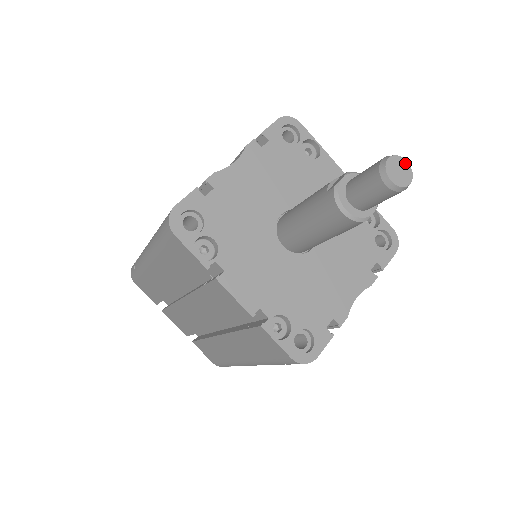
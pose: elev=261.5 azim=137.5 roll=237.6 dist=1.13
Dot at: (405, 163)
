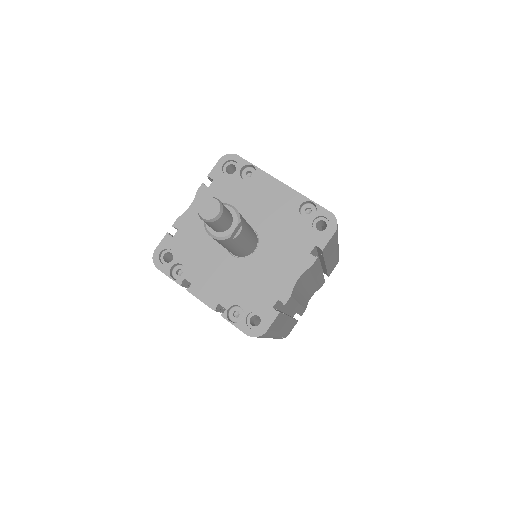
Dot at: (214, 201)
